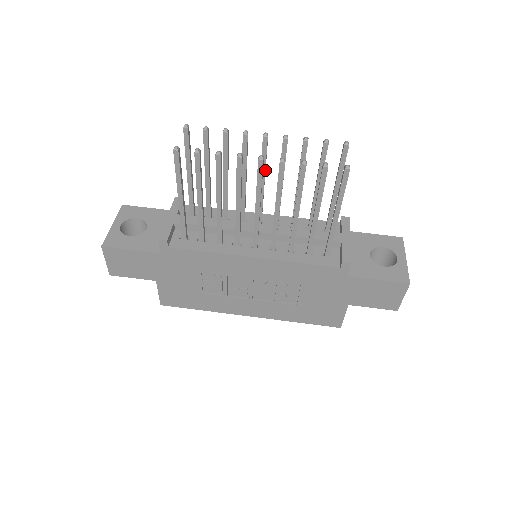
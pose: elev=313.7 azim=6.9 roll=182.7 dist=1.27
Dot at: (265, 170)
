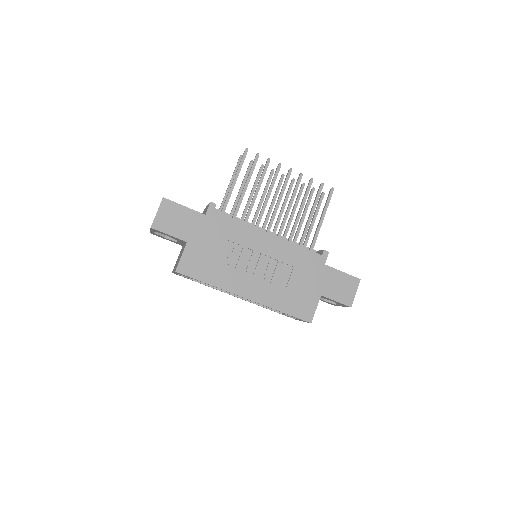
Dot at: (276, 197)
